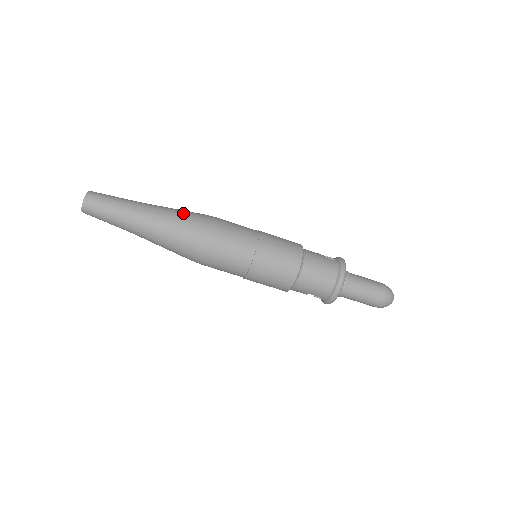
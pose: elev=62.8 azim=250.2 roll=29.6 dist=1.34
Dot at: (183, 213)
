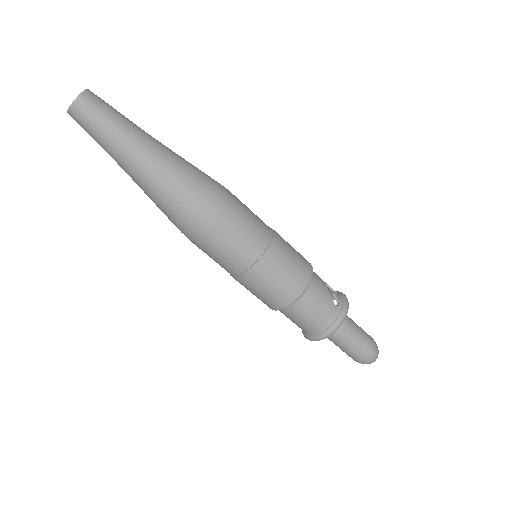
Dot at: (191, 179)
